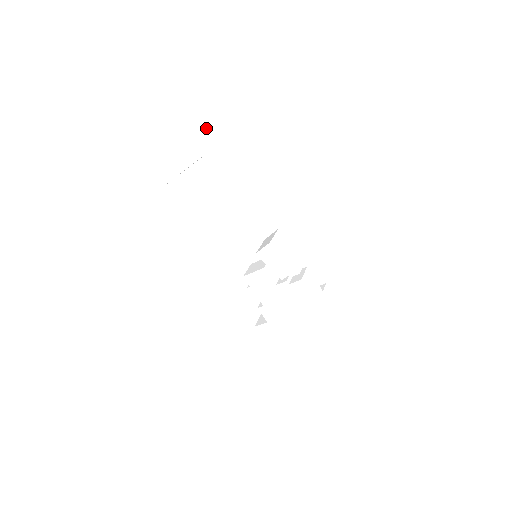
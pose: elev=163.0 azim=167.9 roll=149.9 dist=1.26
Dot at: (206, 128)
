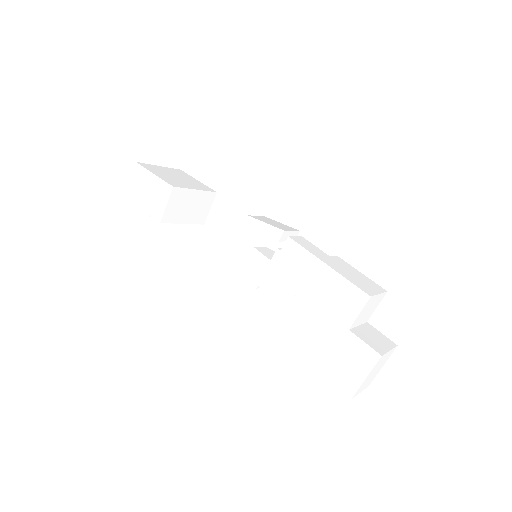
Dot at: (200, 185)
